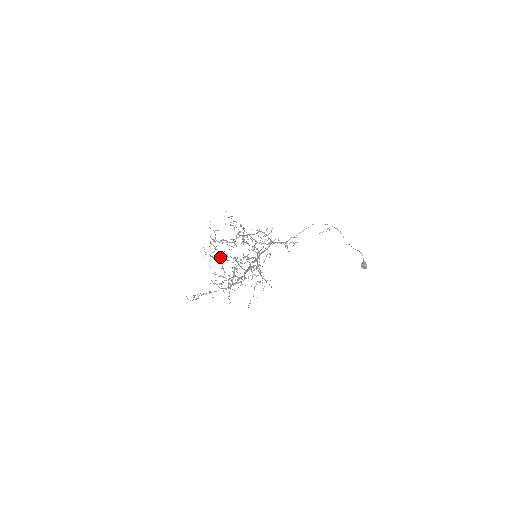
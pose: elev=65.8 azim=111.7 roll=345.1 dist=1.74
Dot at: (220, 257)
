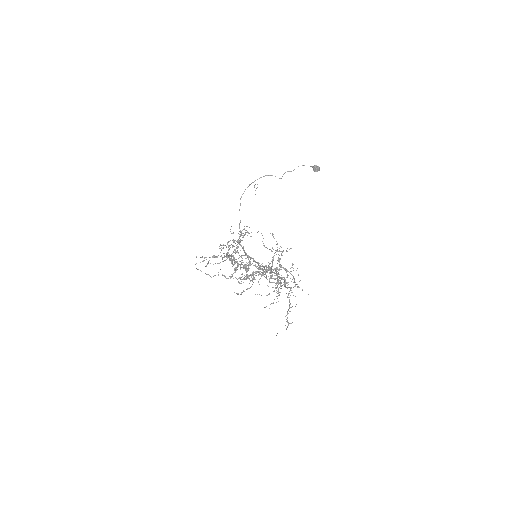
Dot at: (261, 275)
